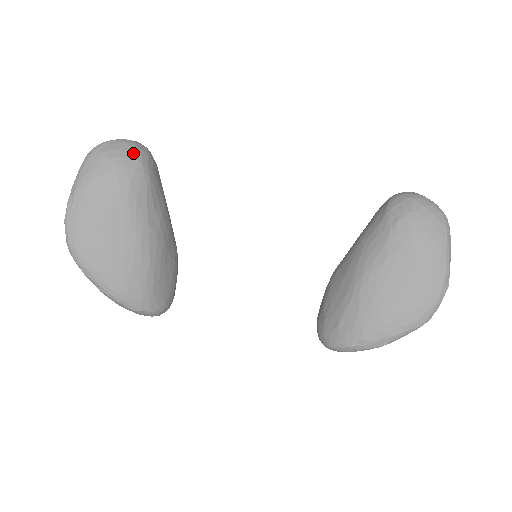
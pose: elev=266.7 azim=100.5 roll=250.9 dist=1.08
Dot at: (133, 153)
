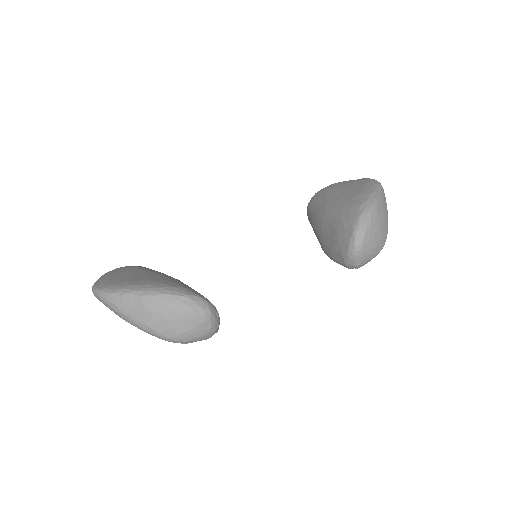
Dot at: occluded
